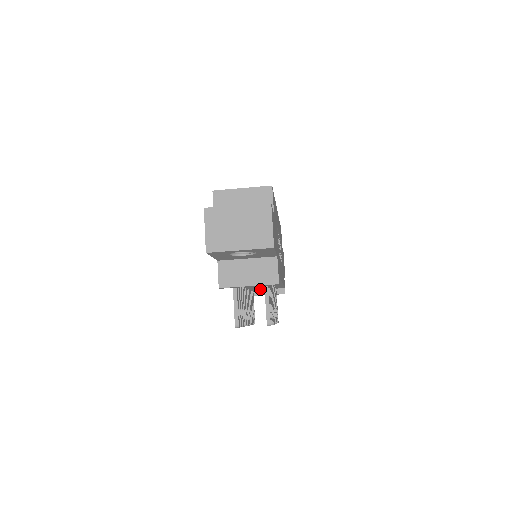
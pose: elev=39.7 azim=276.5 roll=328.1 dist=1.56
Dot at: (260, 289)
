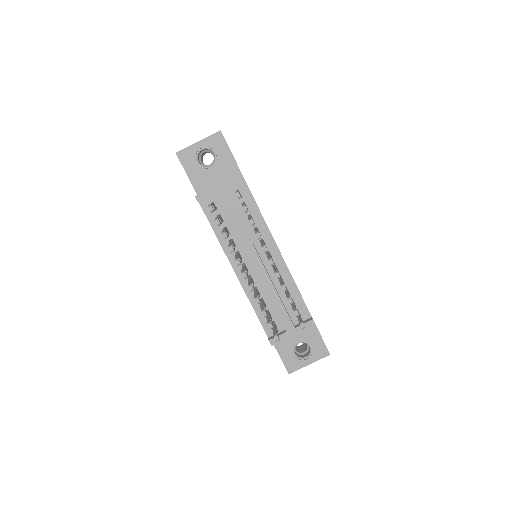
Dot at: (249, 236)
